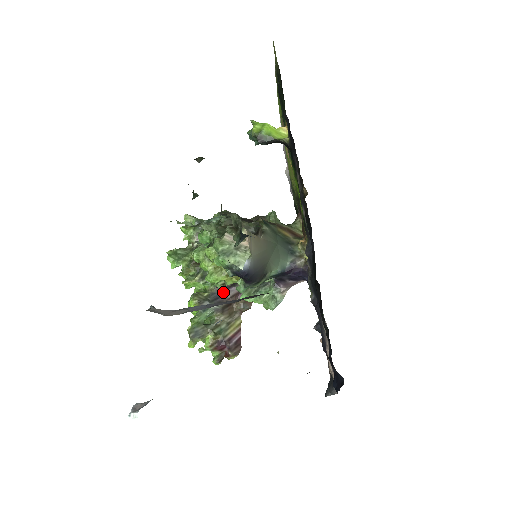
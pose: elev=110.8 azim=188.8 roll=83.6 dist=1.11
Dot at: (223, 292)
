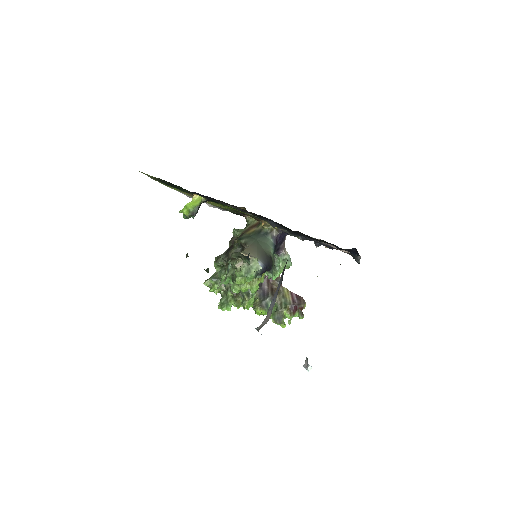
Dot at: (262, 289)
